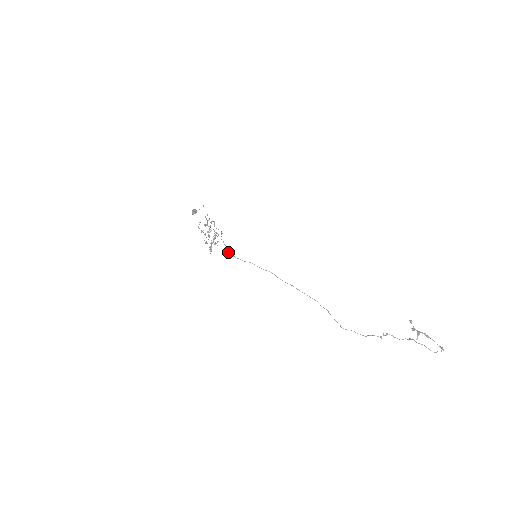
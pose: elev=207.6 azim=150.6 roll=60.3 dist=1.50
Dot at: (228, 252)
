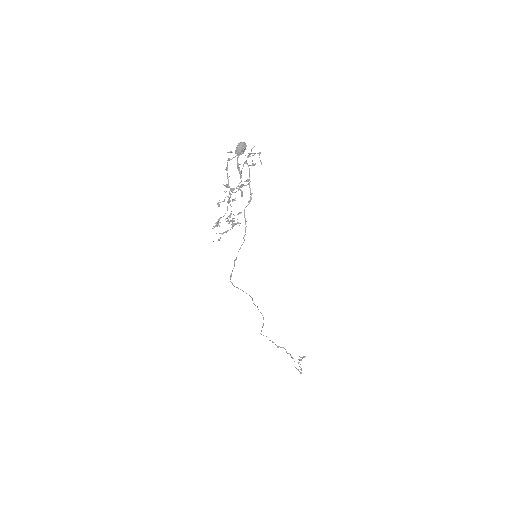
Dot at: (230, 277)
